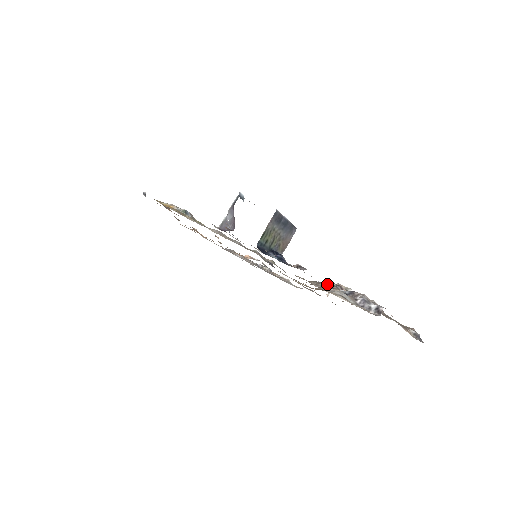
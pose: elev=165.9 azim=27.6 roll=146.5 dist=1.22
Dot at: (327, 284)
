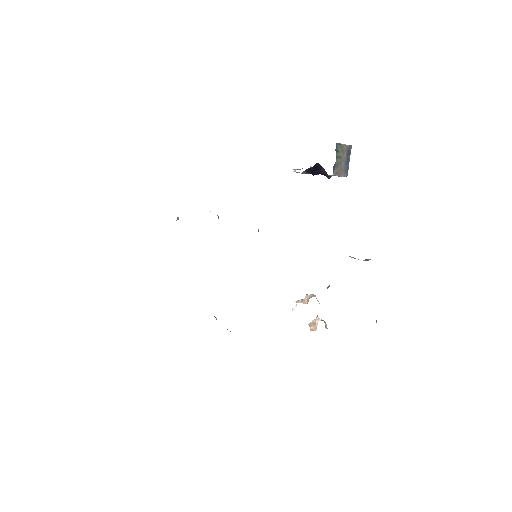
Dot at: occluded
